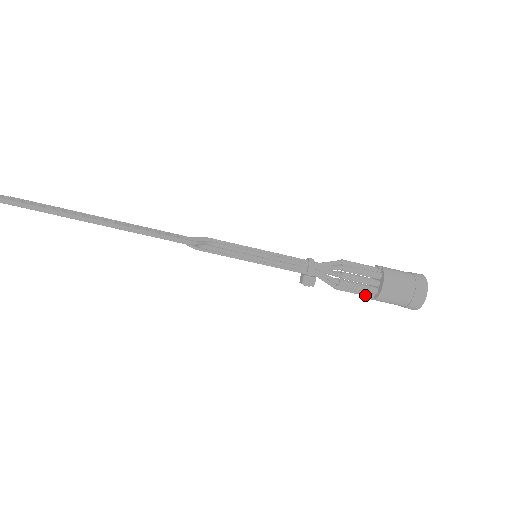
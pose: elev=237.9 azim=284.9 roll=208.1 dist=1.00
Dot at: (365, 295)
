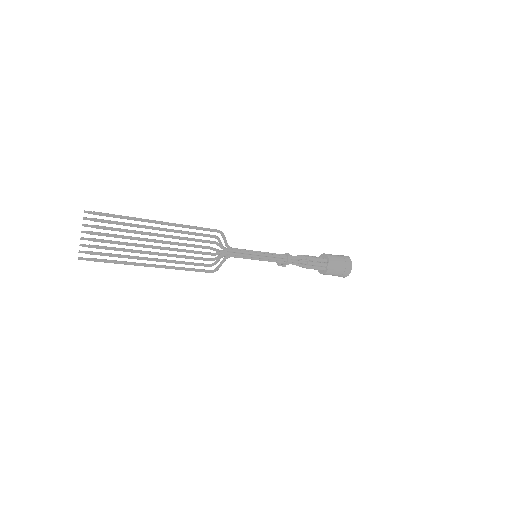
Dot at: occluded
